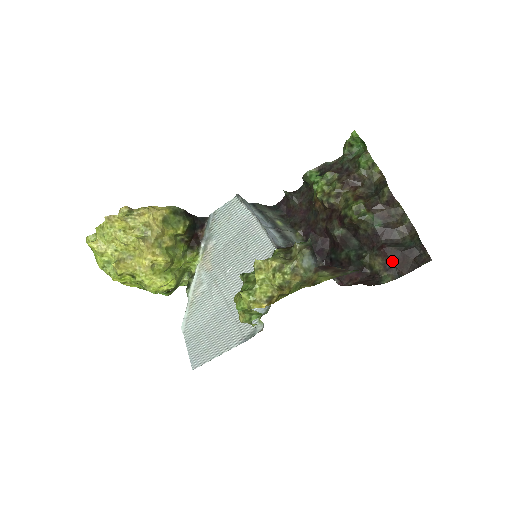
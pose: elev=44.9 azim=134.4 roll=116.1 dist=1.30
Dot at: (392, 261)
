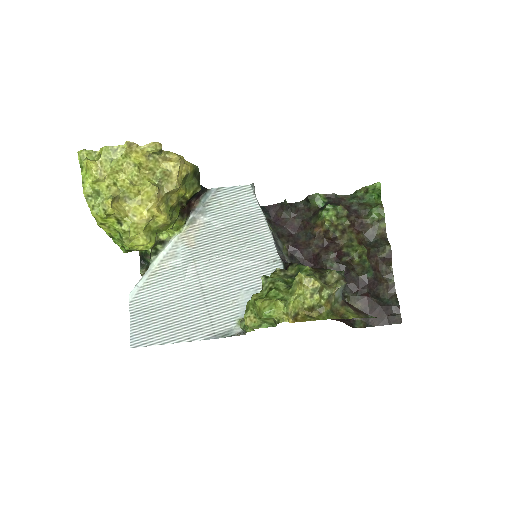
Dot at: (370, 310)
